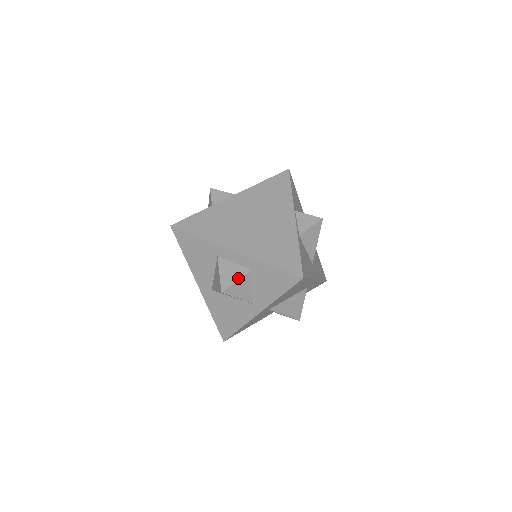
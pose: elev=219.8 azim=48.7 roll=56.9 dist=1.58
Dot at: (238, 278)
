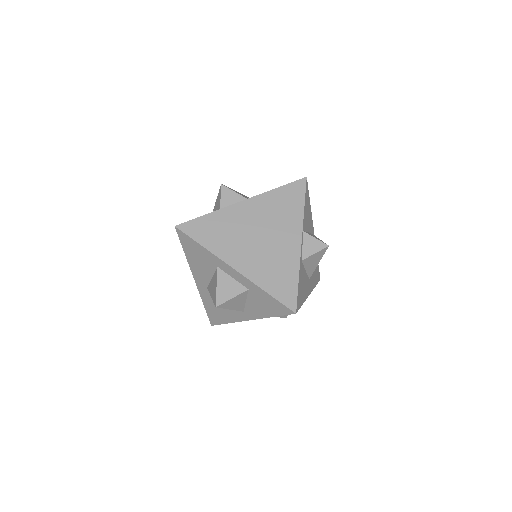
Dot at: (234, 295)
